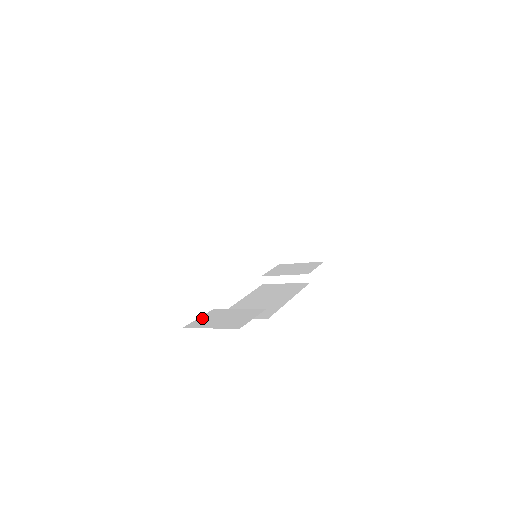
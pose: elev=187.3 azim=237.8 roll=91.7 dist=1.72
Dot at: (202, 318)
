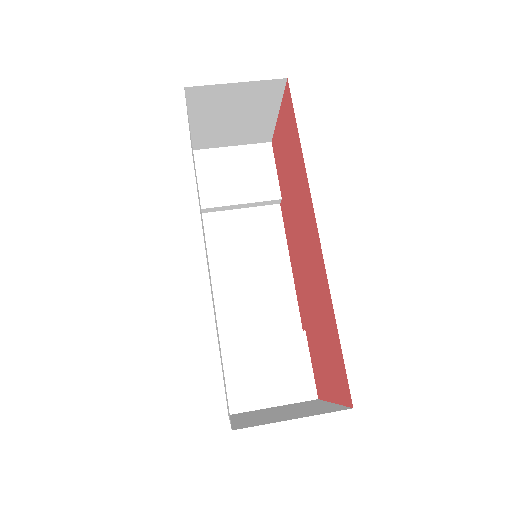
Dot at: (231, 379)
